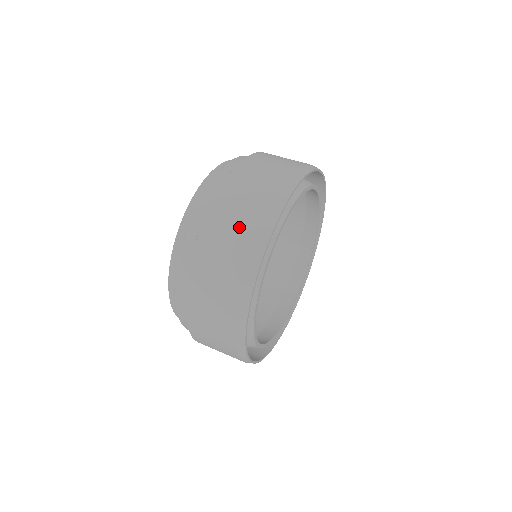
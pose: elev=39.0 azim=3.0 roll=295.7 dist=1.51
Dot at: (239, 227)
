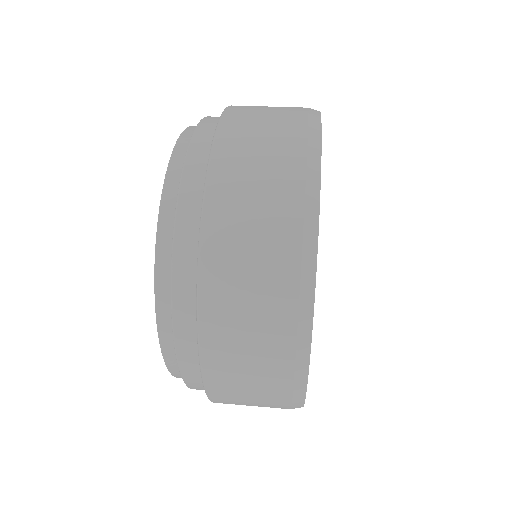
Dot at: (272, 129)
